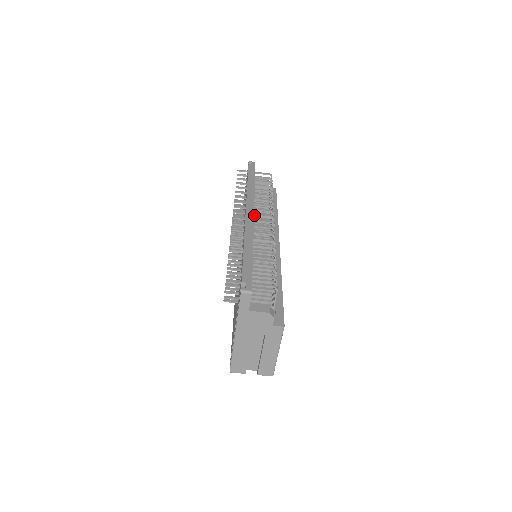
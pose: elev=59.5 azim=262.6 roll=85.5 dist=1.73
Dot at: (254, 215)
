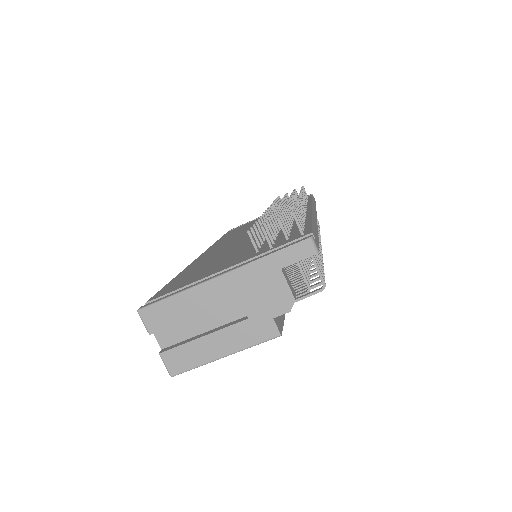
Dot at: occluded
